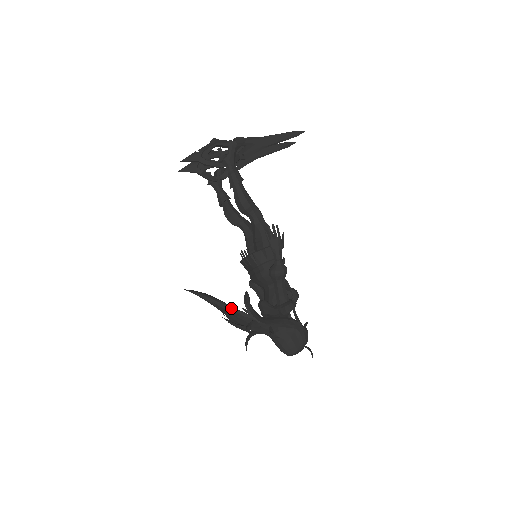
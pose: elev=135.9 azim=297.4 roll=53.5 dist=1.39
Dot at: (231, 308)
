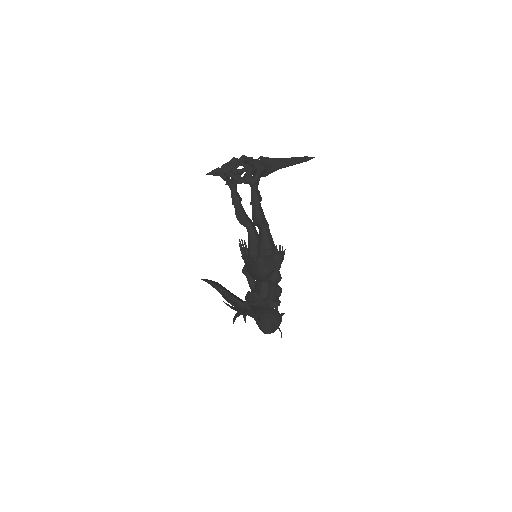
Dot at: (233, 298)
